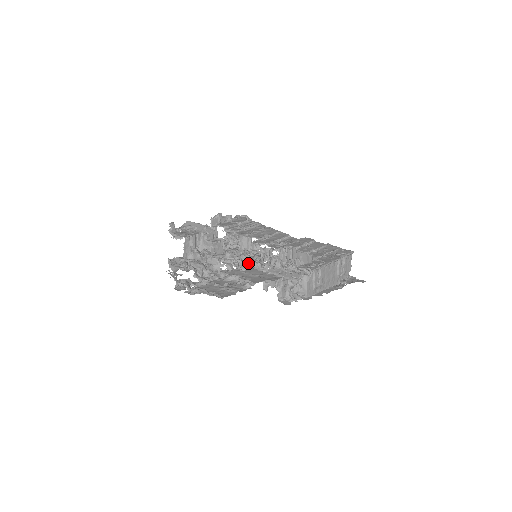
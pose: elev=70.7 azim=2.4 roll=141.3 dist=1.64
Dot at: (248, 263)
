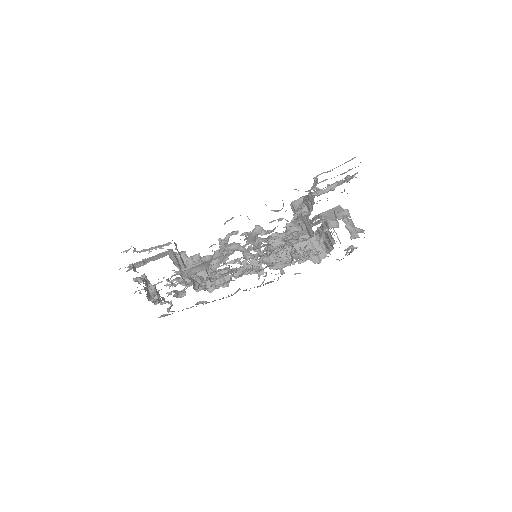
Dot at: occluded
